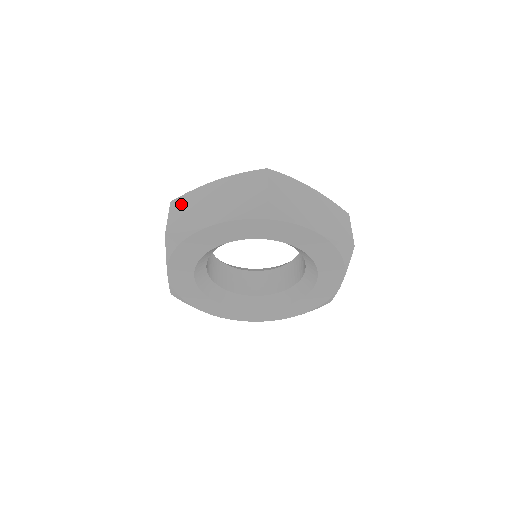
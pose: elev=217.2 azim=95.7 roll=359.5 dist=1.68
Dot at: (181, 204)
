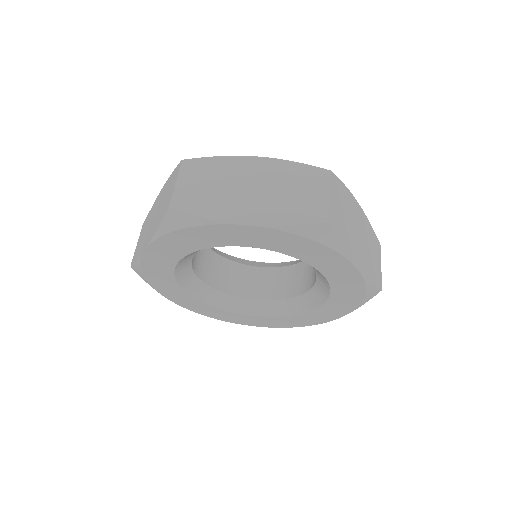
Dot at: (198, 171)
